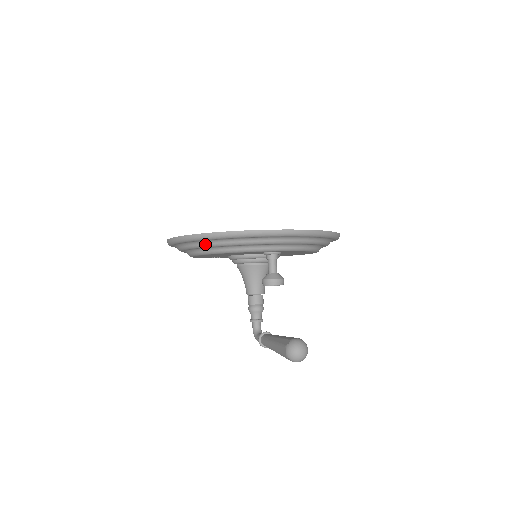
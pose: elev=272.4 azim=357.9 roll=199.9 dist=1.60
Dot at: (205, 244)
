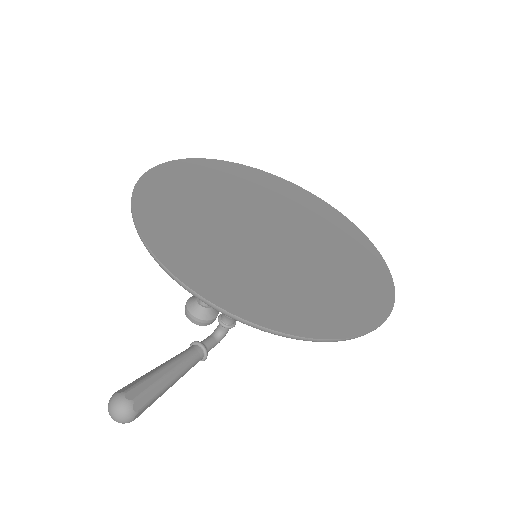
Dot at: occluded
